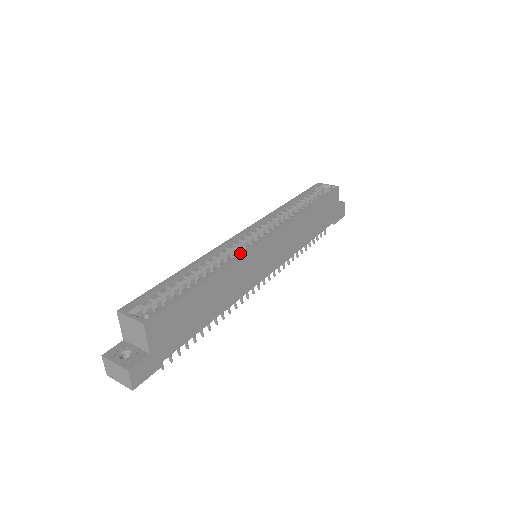
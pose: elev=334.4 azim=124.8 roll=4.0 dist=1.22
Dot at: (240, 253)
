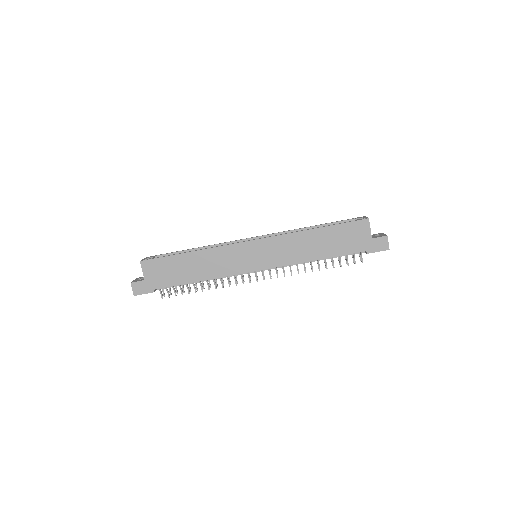
Dot at: (223, 245)
